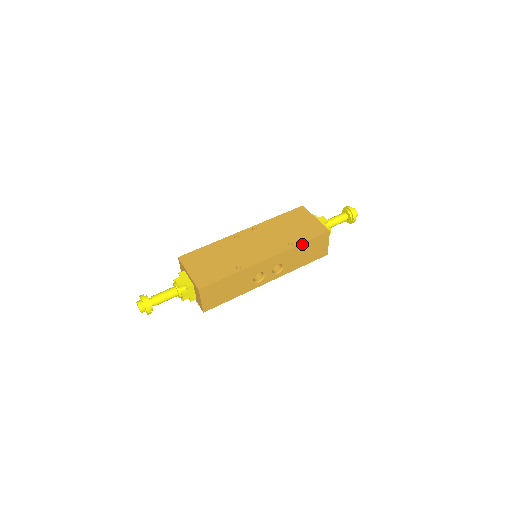
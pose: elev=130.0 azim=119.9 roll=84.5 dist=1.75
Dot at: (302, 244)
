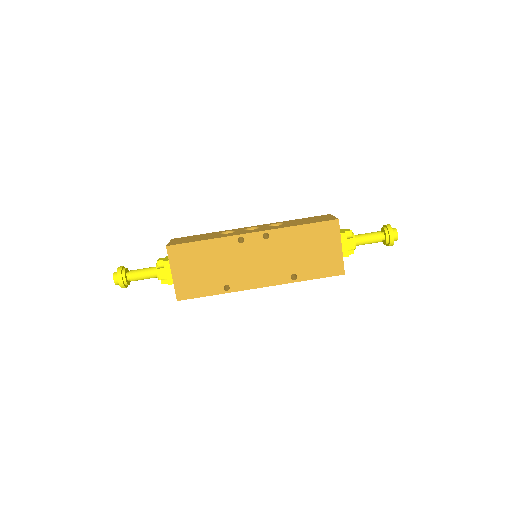
Dot at: (306, 279)
